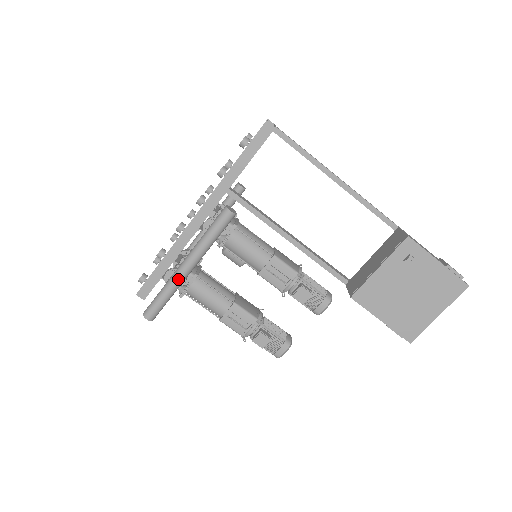
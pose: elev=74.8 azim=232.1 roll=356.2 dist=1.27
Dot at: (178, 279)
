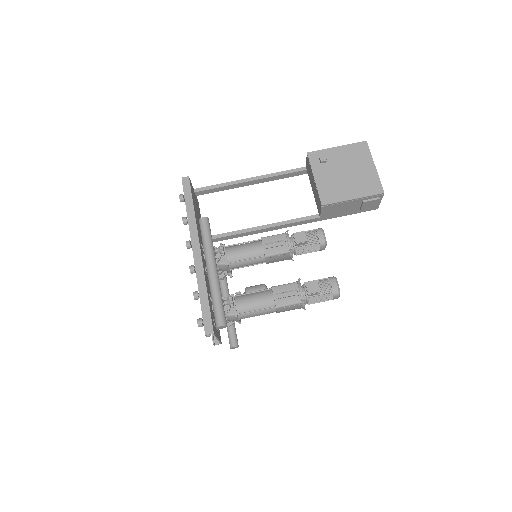
Dot at: (214, 281)
